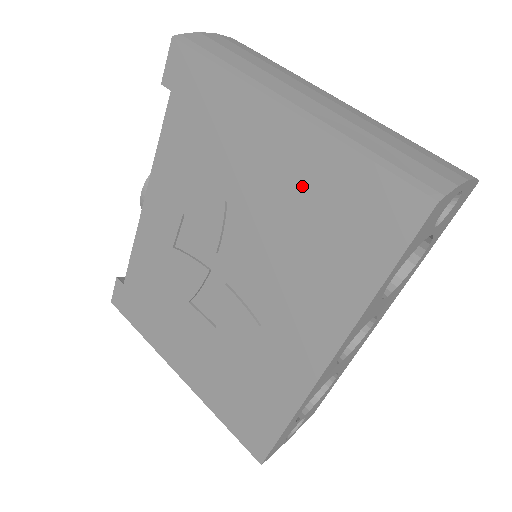
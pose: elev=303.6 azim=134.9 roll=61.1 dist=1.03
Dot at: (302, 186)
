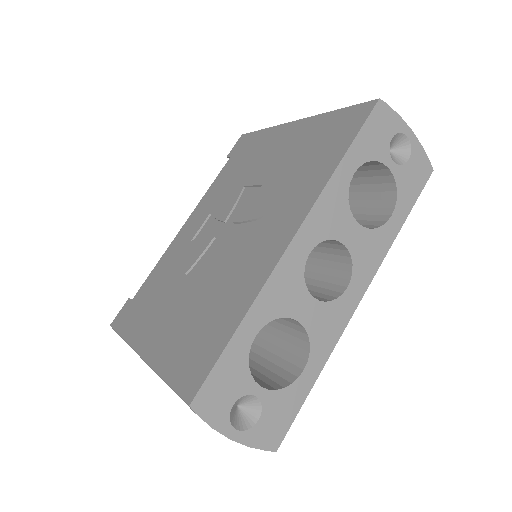
Dot at: (298, 145)
